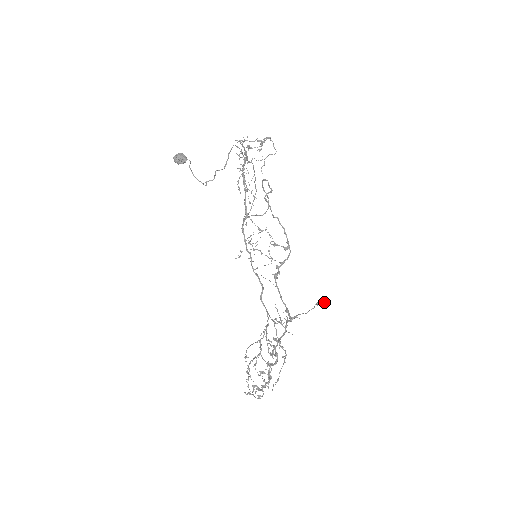
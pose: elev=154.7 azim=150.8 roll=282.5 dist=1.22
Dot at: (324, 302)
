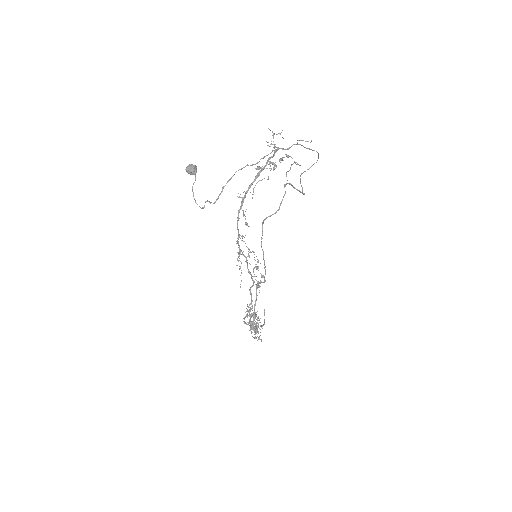
Dot at: occluded
